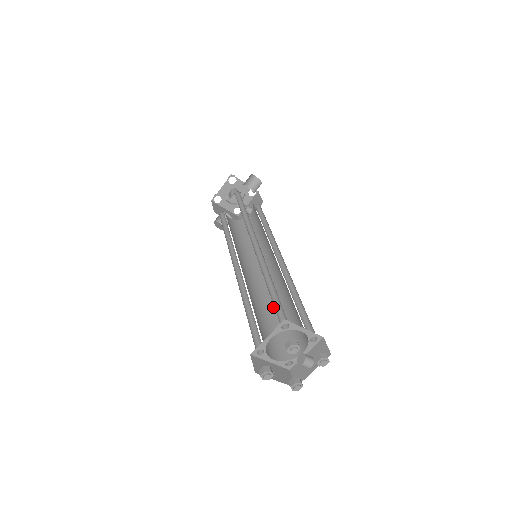
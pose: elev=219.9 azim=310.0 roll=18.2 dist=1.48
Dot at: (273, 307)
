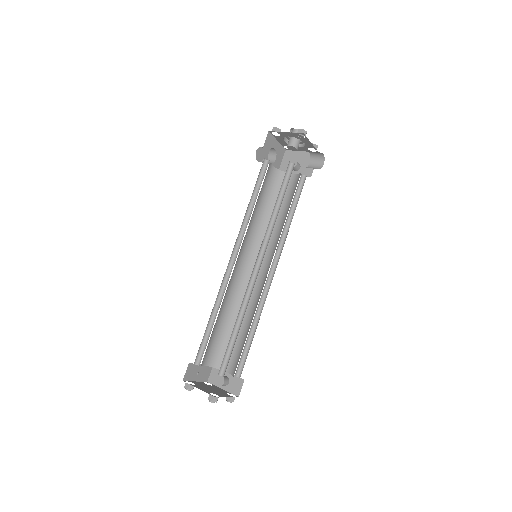
Dot at: (236, 310)
